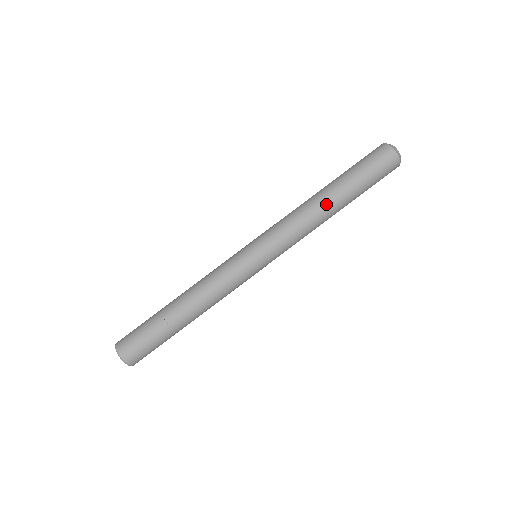
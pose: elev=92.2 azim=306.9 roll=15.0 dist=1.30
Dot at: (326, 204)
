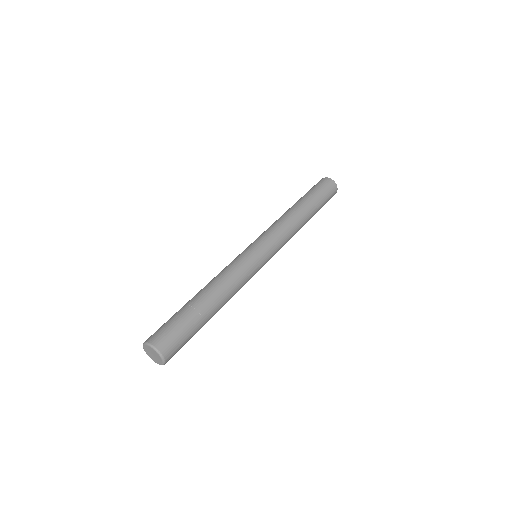
Dot at: (296, 210)
